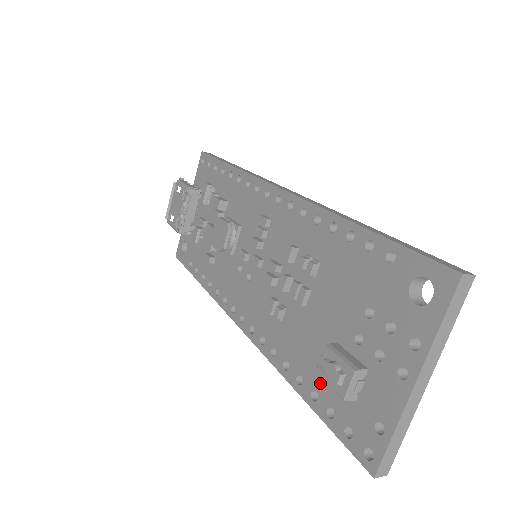
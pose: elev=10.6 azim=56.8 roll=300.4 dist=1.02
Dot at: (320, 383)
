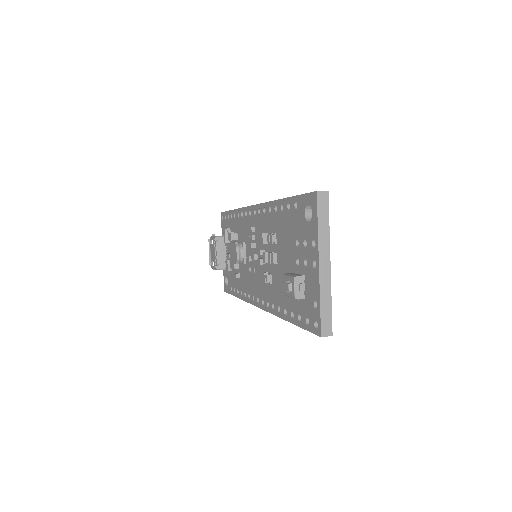
Dot at: (292, 304)
